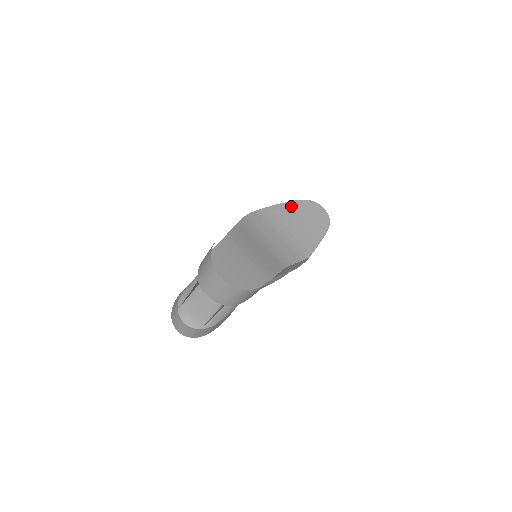
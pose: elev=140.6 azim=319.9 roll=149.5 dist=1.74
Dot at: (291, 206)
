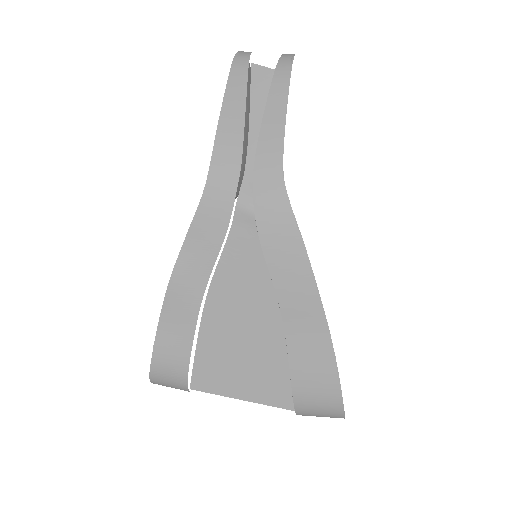
Dot at: occluded
